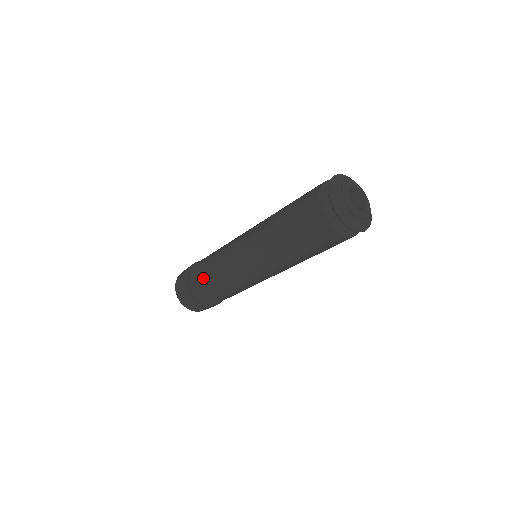
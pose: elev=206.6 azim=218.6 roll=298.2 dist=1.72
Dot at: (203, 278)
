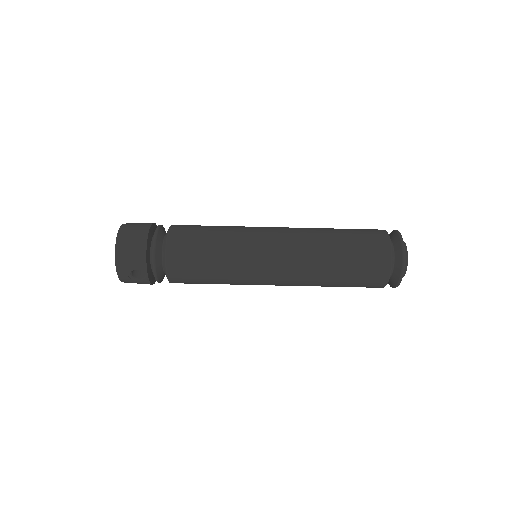
Dot at: (189, 225)
